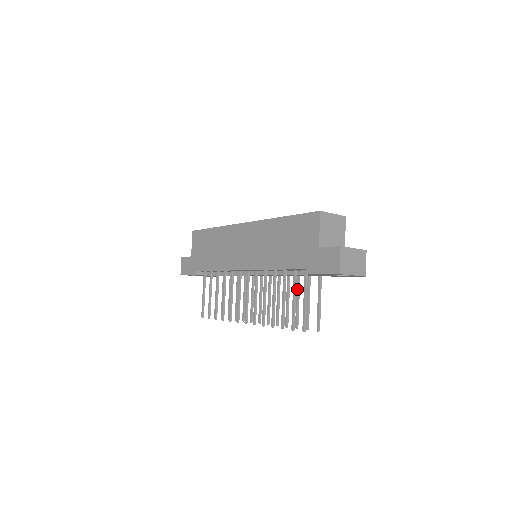
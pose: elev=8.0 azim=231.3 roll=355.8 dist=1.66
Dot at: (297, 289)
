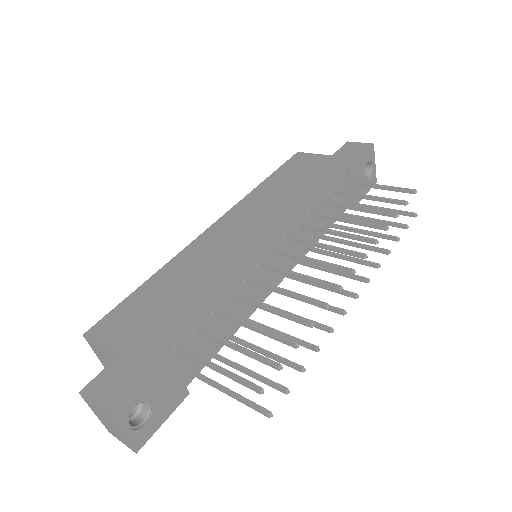
Dot at: (345, 227)
